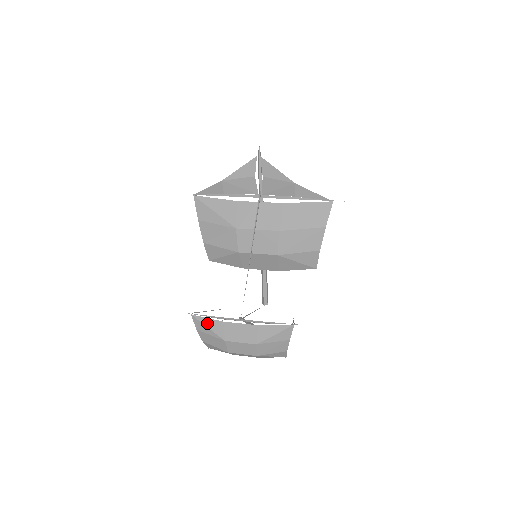
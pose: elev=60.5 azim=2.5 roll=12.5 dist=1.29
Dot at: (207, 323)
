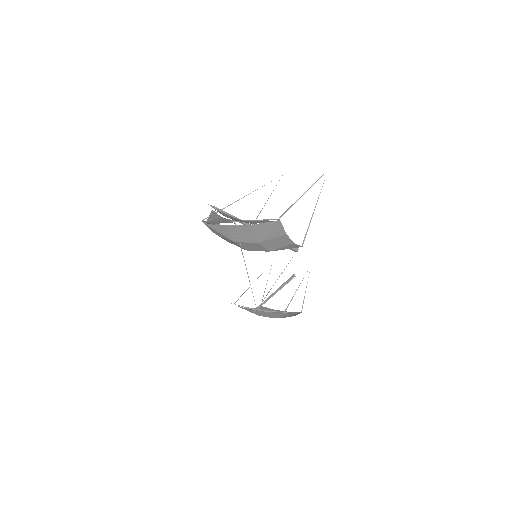
Dot at: occluded
